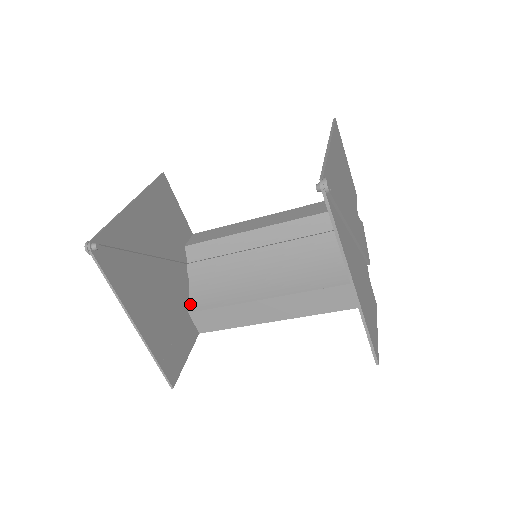
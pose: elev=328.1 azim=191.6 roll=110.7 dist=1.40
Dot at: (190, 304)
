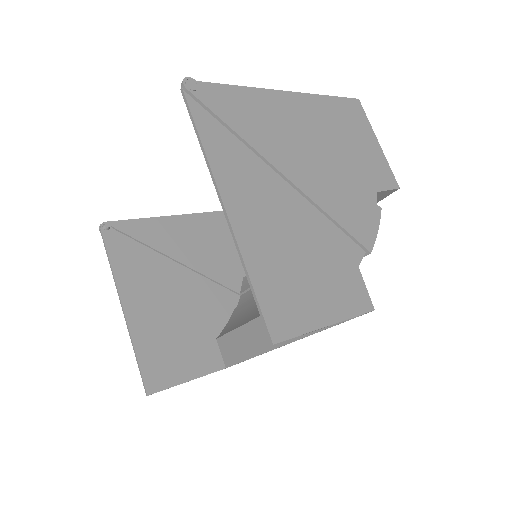
Dot at: (222, 331)
